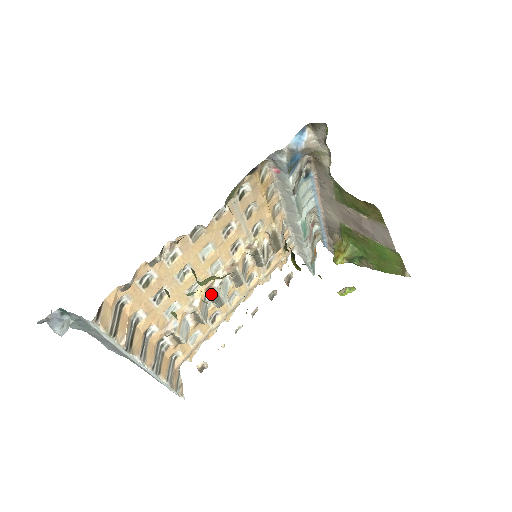
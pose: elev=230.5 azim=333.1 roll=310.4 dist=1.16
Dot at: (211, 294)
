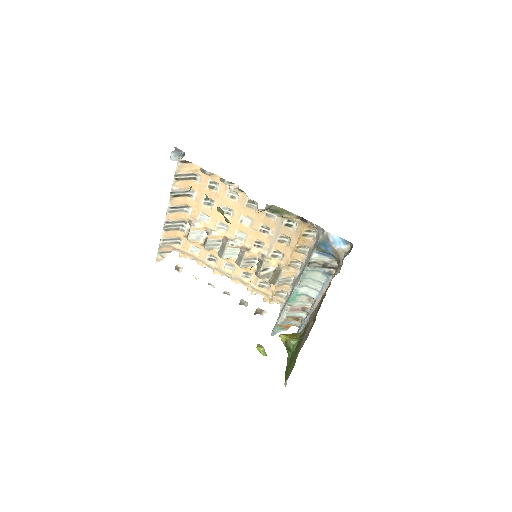
Dot at: (223, 241)
